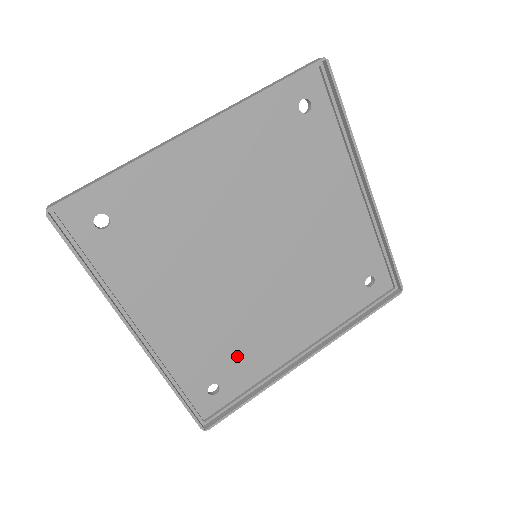
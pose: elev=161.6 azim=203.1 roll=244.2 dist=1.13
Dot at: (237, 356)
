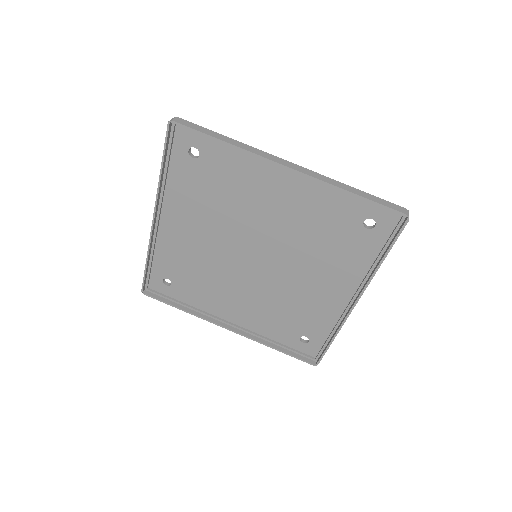
Dot at: (302, 317)
